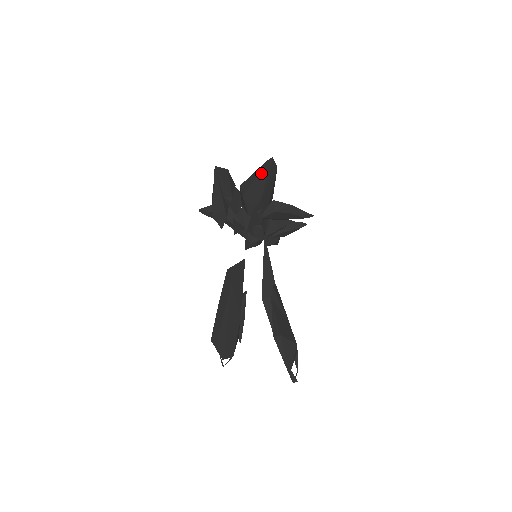
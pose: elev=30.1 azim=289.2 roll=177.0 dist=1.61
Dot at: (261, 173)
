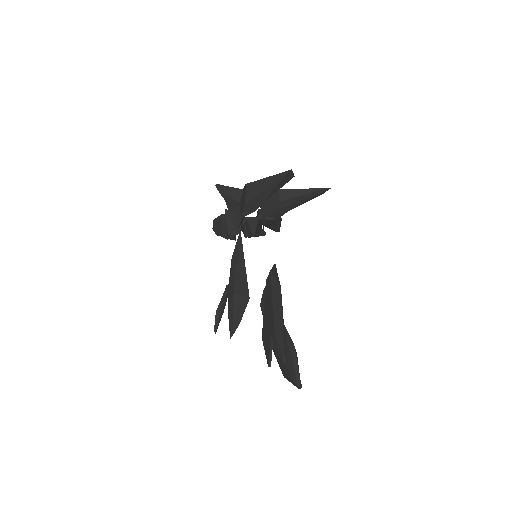
Dot at: (312, 193)
